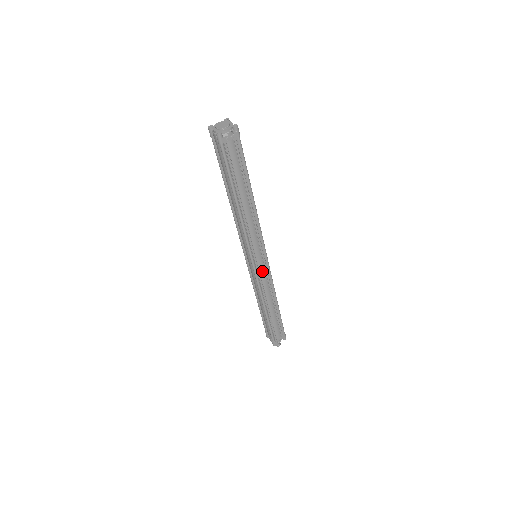
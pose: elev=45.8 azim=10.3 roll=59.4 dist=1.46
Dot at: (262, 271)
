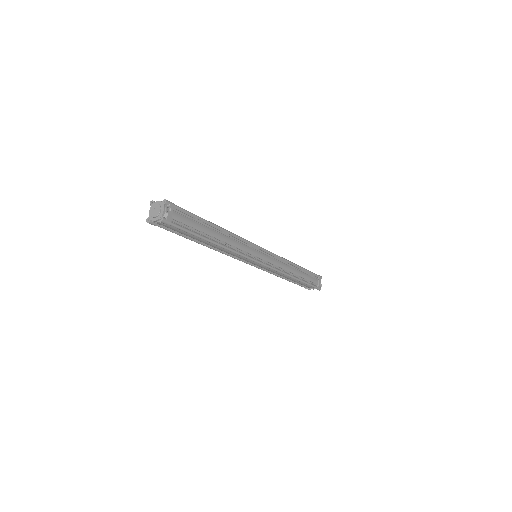
Dot at: (270, 260)
